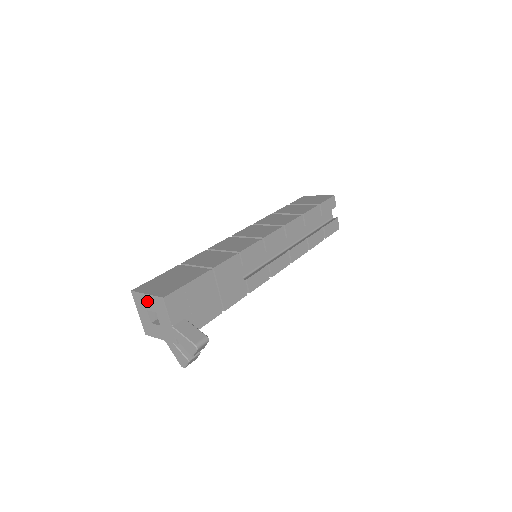
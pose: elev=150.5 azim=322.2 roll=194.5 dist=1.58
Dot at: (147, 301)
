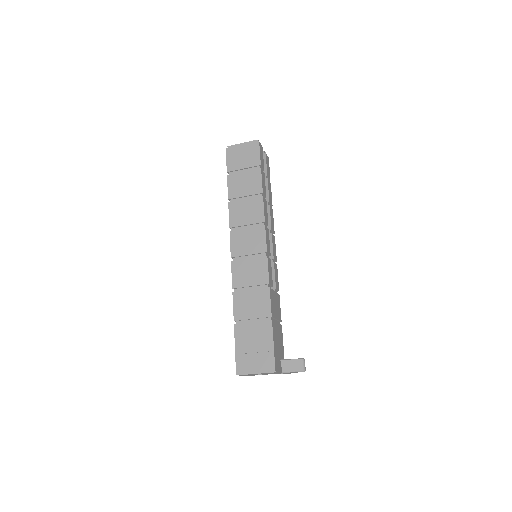
Dot at: occluded
